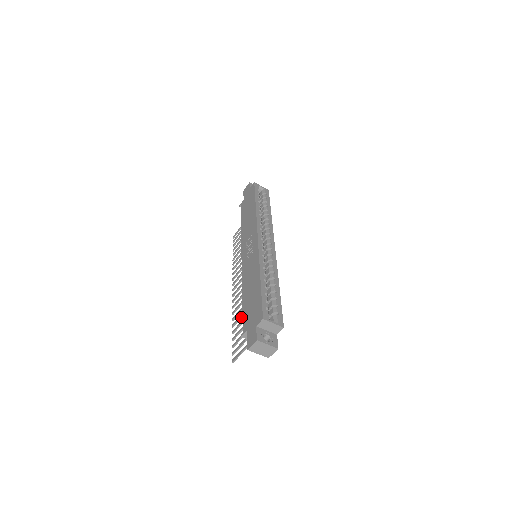
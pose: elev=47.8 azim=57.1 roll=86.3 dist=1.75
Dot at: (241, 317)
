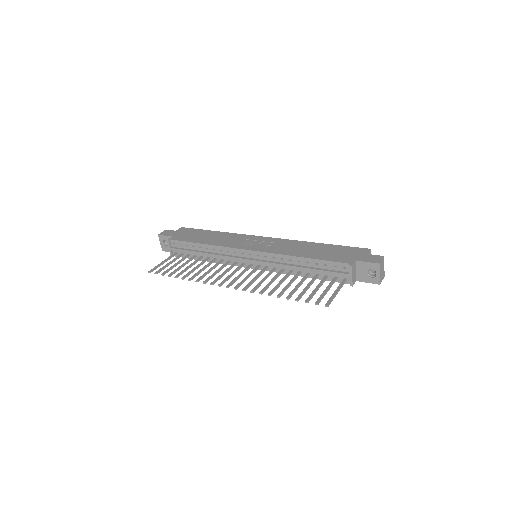
Dot at: (288, 287)
